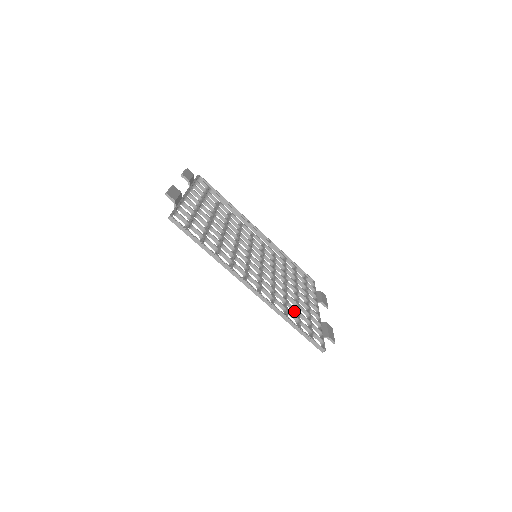
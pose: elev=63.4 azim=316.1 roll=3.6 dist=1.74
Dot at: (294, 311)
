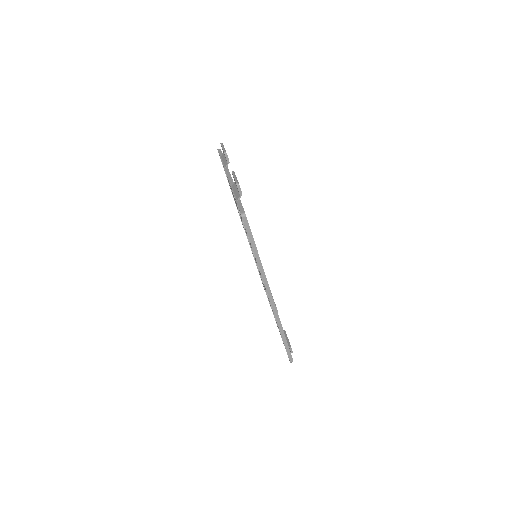
Dot at: occluded
